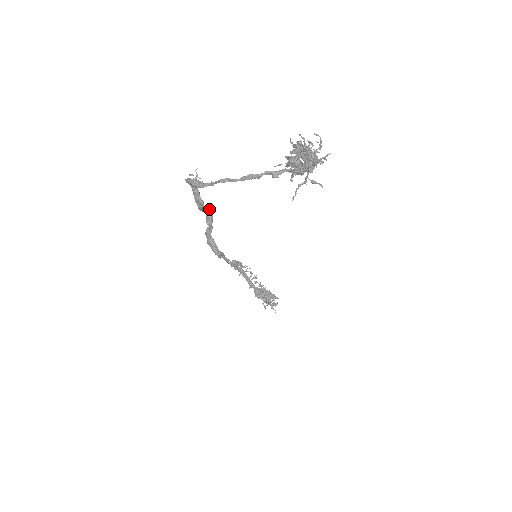
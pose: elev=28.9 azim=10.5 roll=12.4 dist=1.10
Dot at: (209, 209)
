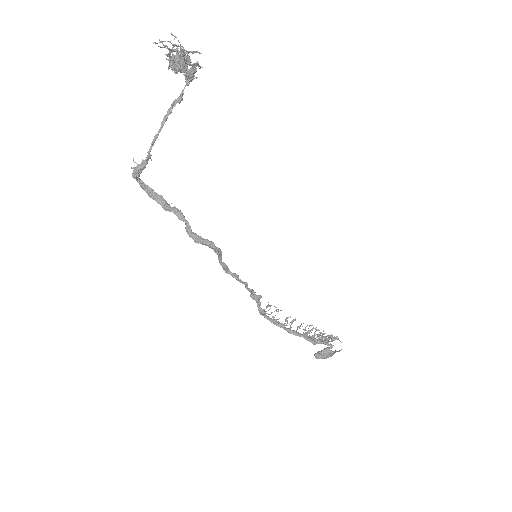
Dot at: (173, 207)
